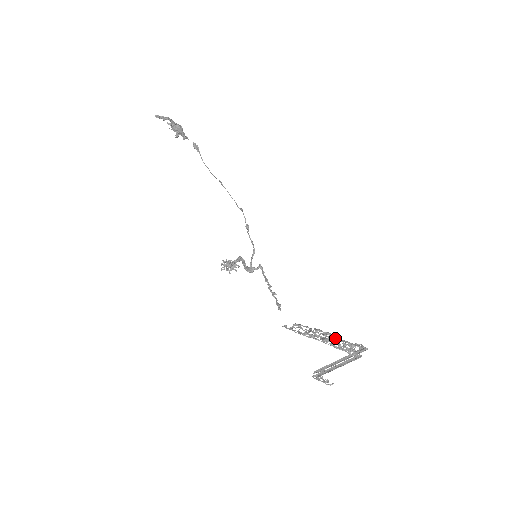
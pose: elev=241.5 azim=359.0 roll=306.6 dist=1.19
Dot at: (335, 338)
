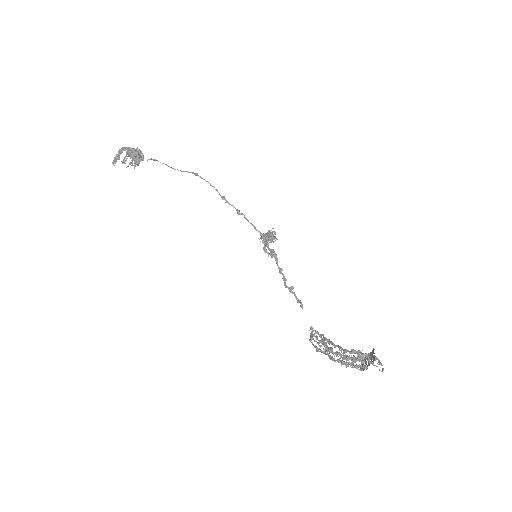
Dot at: (336, 356)
